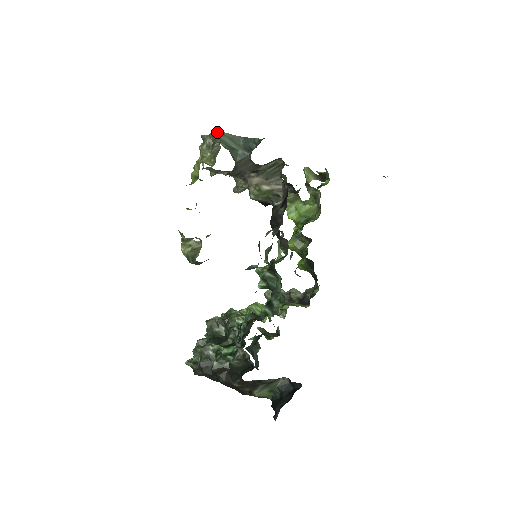
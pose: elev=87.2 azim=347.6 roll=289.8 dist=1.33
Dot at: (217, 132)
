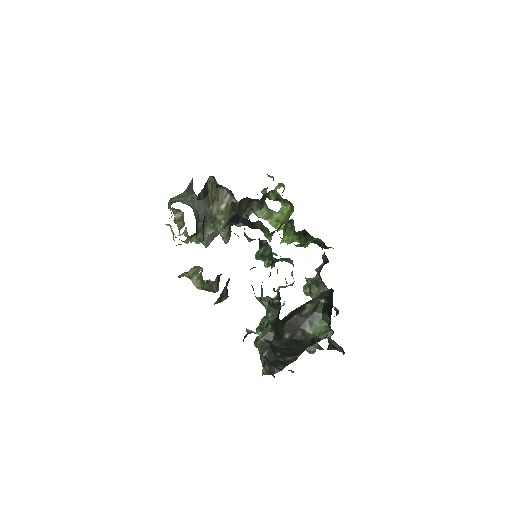
Dot at: (169, 201)
